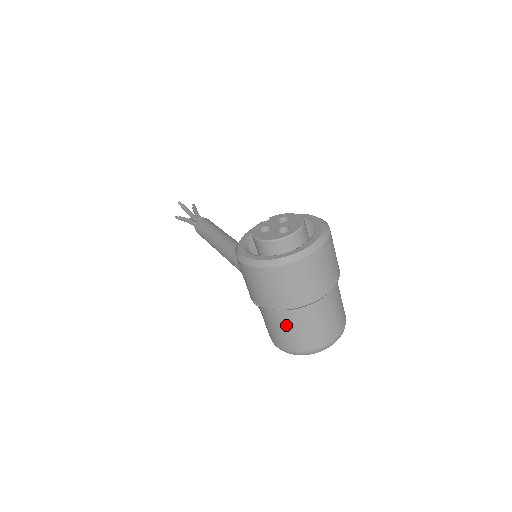
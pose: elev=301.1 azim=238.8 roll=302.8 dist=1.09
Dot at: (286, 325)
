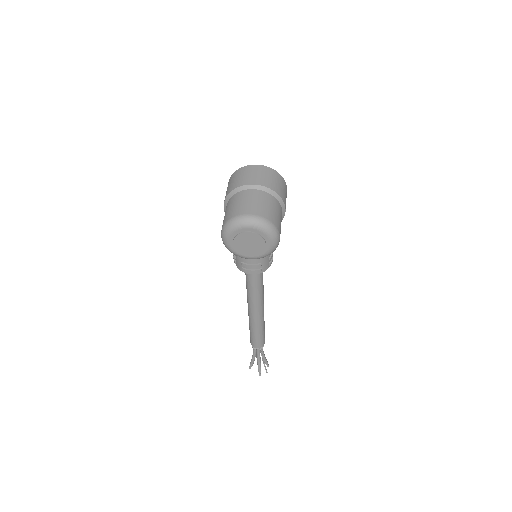
Dot at: (230, 205)
